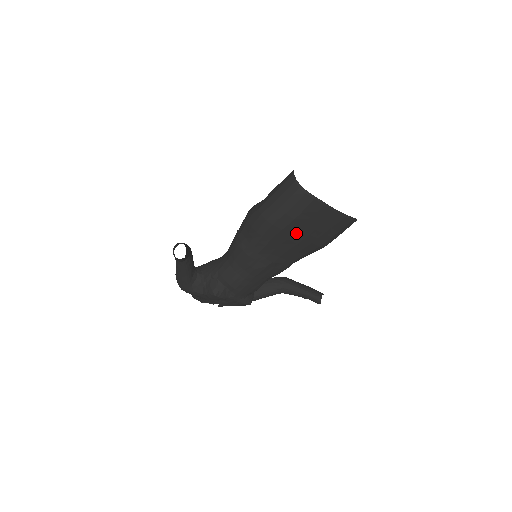
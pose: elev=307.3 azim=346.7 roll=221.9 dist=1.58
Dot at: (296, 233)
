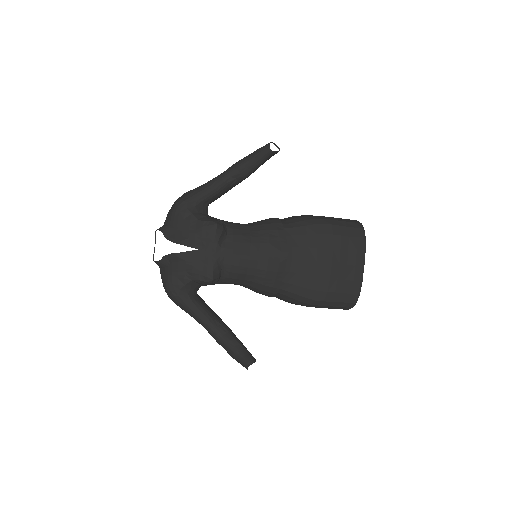
Dot at: (328, 250)
